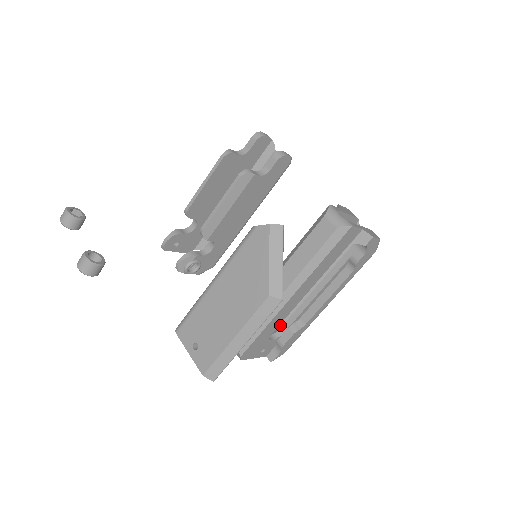
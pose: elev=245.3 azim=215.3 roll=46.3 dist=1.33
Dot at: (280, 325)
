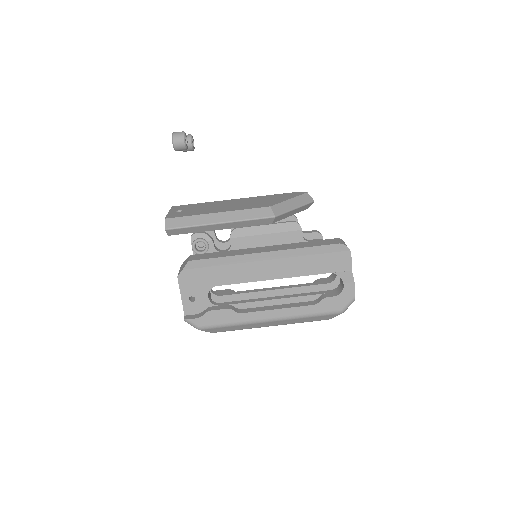
Dot at: occluded
